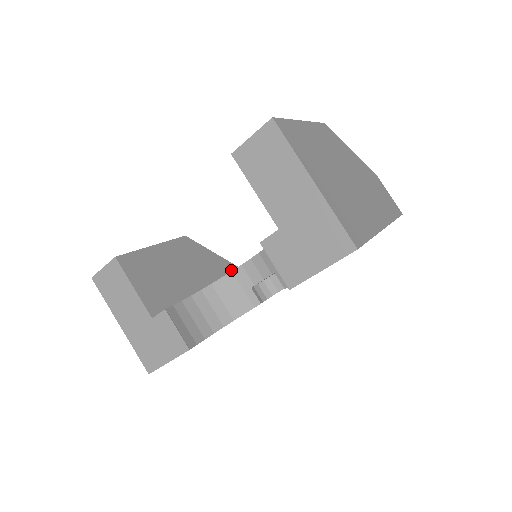
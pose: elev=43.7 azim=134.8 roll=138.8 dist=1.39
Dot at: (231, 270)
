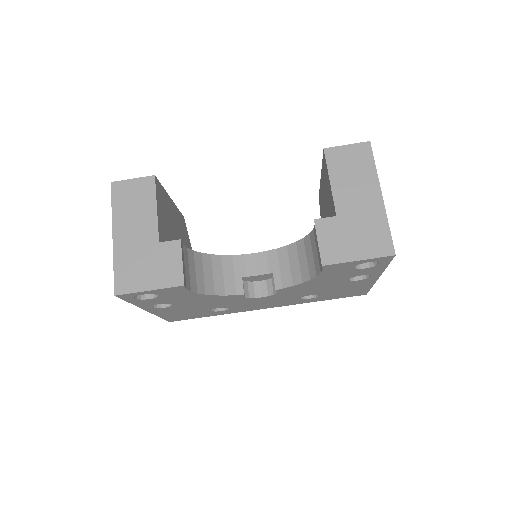
Dot at: occluded
